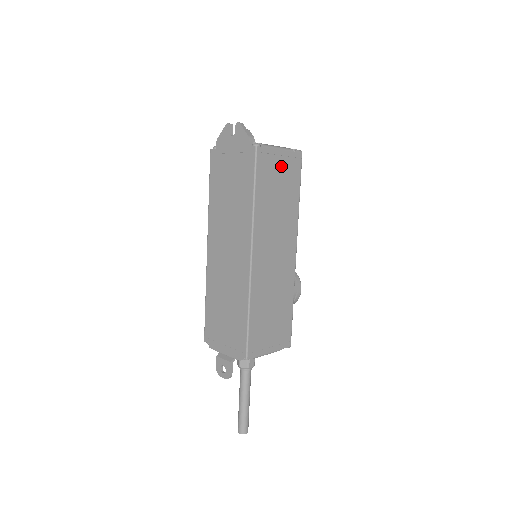
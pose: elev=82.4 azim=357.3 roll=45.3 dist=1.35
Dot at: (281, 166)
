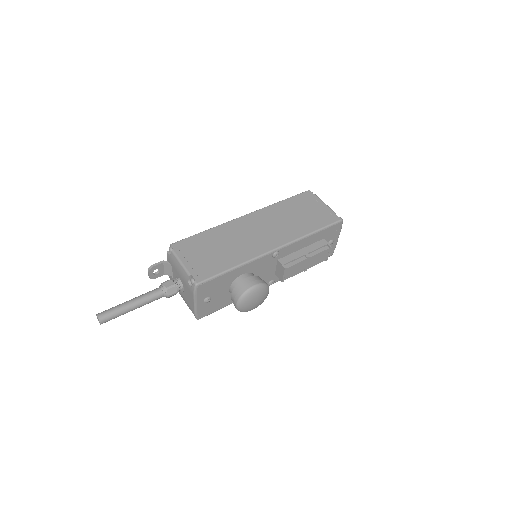
Dot at: (317, 209)
